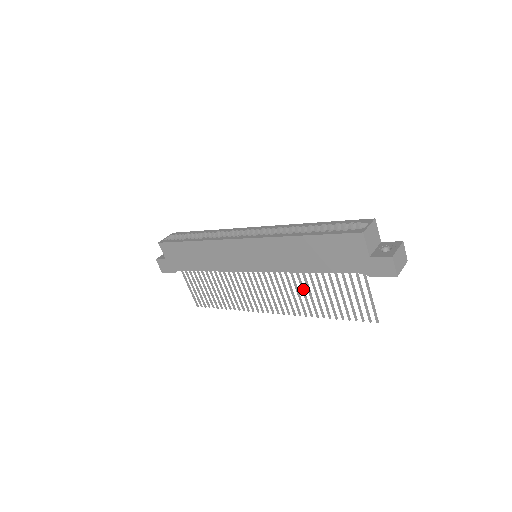
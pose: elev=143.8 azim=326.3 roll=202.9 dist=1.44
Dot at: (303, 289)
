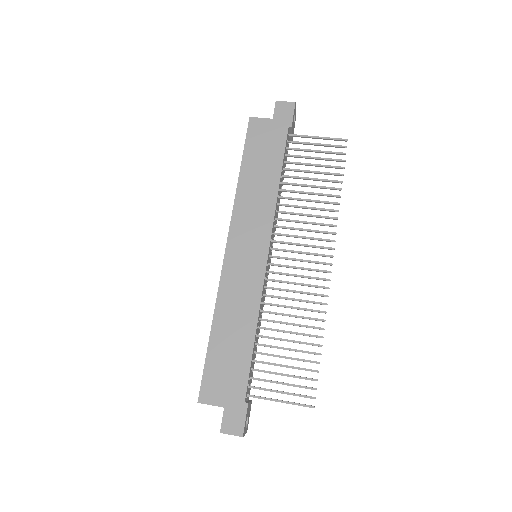
Dot at: (302, 207)
